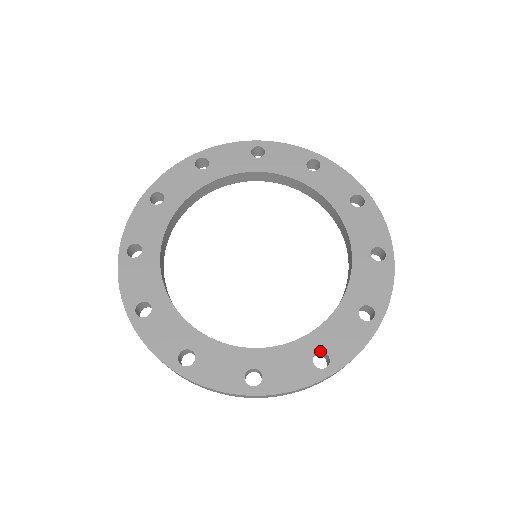
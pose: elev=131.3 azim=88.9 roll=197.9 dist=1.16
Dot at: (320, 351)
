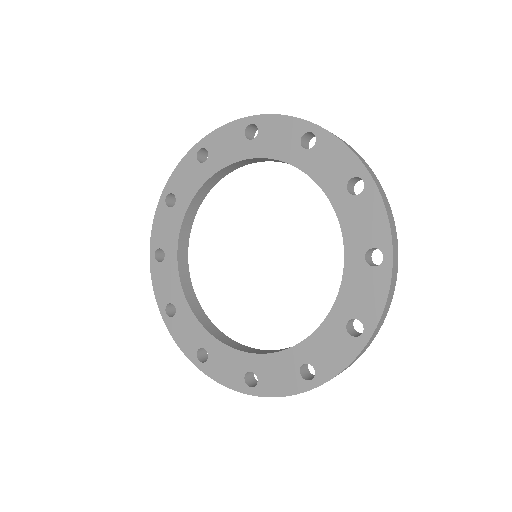
Dot at: (254, 373)
